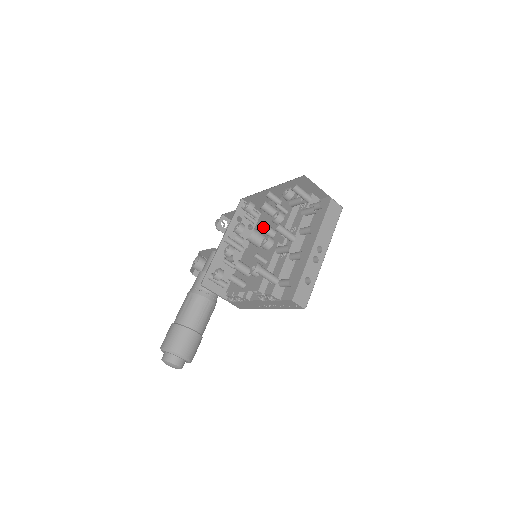
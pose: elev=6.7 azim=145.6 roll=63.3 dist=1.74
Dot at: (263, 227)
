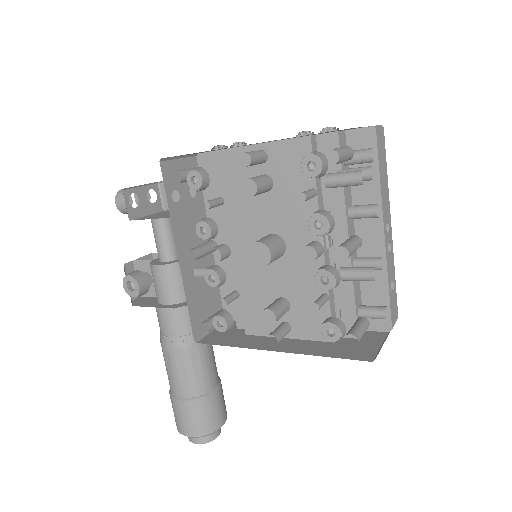
Dot at: (252, 212)
